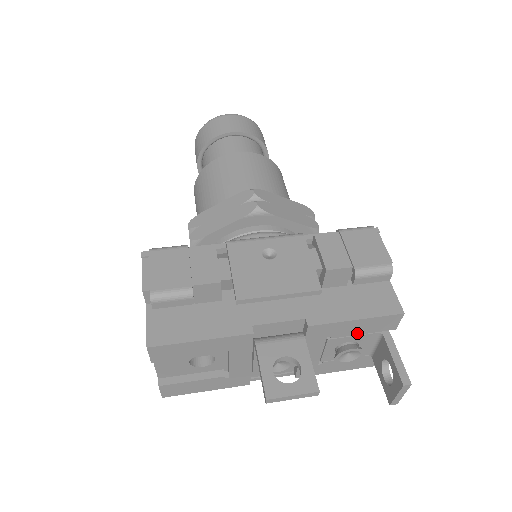
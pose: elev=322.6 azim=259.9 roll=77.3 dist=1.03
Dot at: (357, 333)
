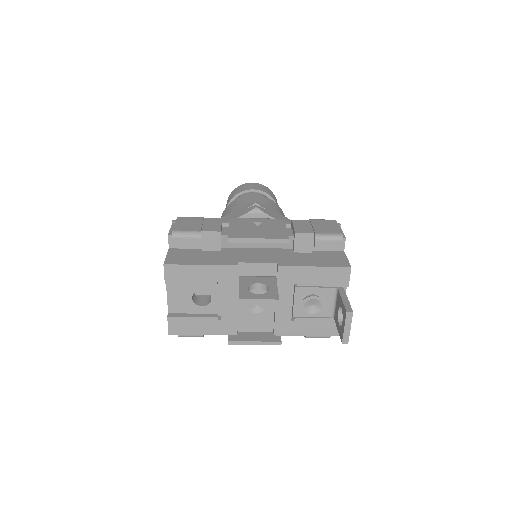
Dot at: (317, 284)
